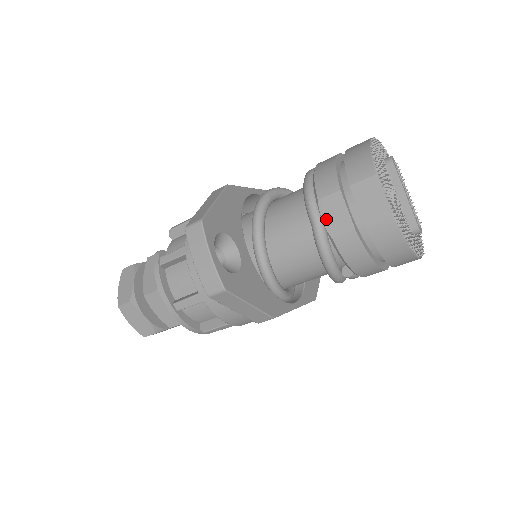
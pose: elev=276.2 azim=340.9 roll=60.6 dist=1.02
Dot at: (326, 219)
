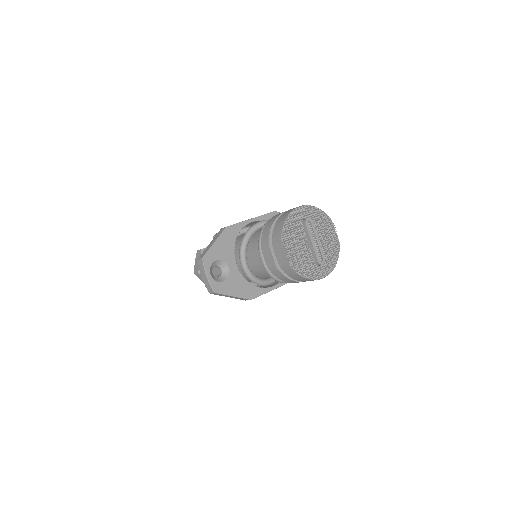
Dot at: (265, 258)
